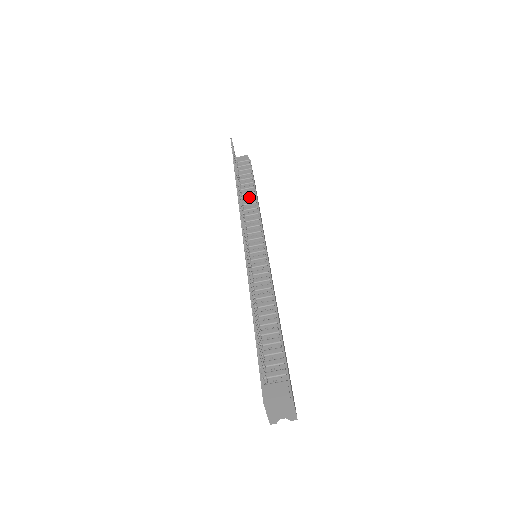
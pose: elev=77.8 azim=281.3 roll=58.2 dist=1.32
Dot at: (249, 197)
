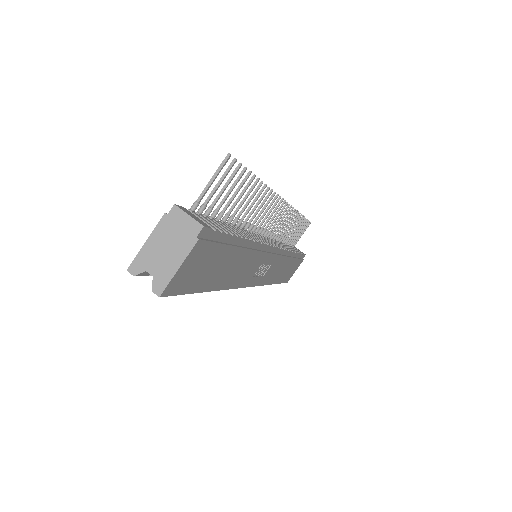
Dot at: occluded
